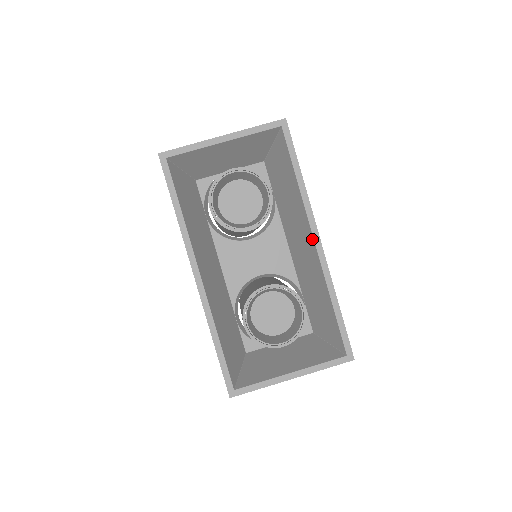
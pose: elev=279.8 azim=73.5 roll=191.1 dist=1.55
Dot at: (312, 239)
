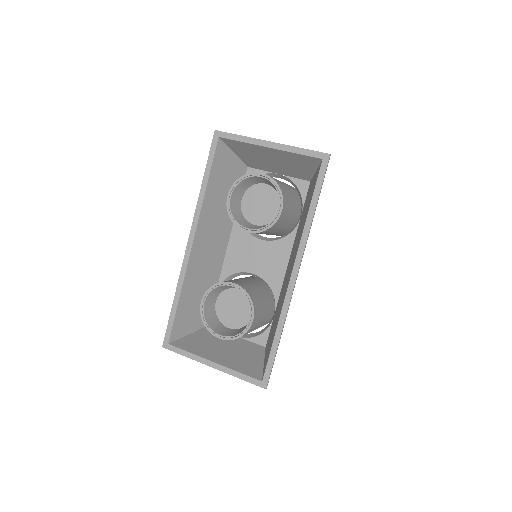
Dot at: (292, 270)
